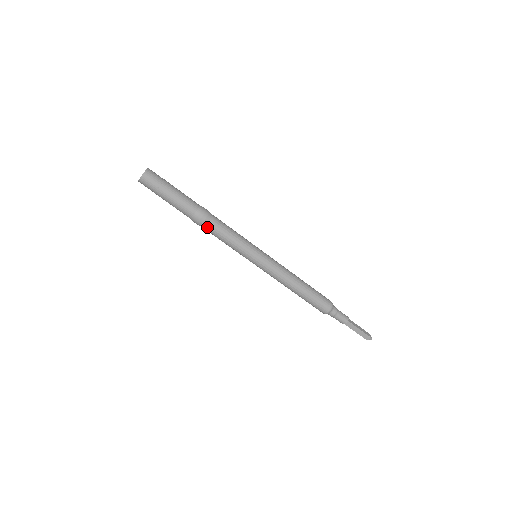
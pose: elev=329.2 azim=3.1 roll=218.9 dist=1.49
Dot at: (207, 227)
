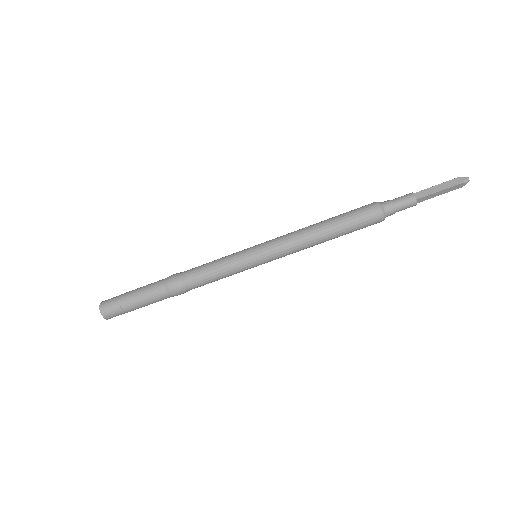
Dot at: occluded
